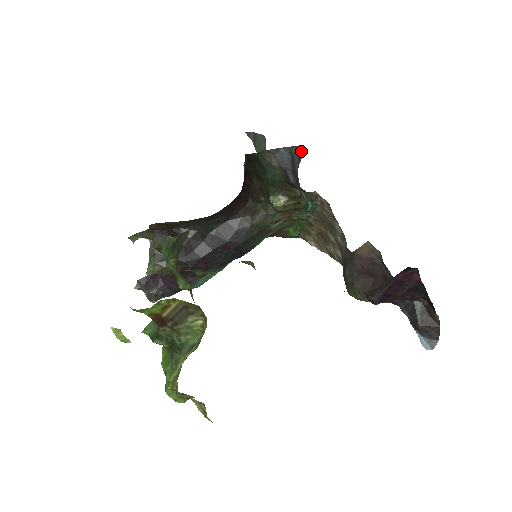
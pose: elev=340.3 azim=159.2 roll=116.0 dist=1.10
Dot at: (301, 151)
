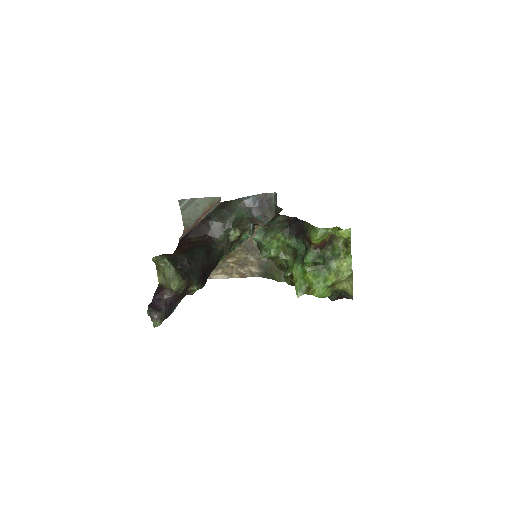
Dot at: (271, 194)
